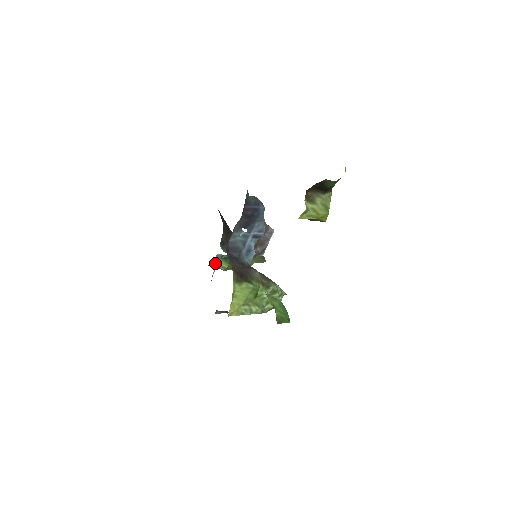
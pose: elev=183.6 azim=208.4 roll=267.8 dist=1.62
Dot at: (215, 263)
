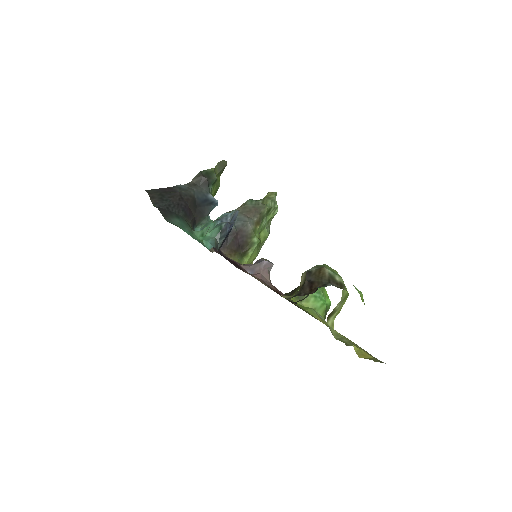
Dot at: occluded
